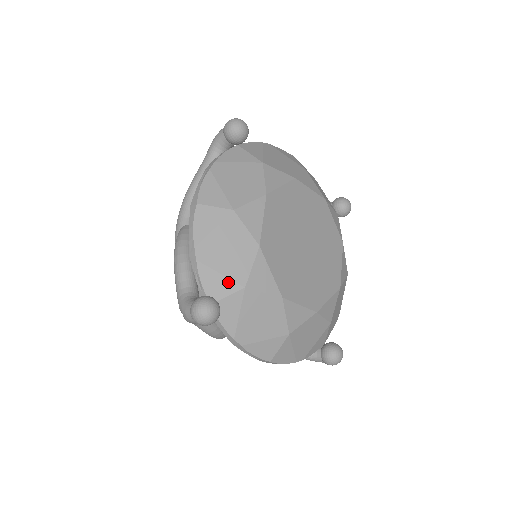
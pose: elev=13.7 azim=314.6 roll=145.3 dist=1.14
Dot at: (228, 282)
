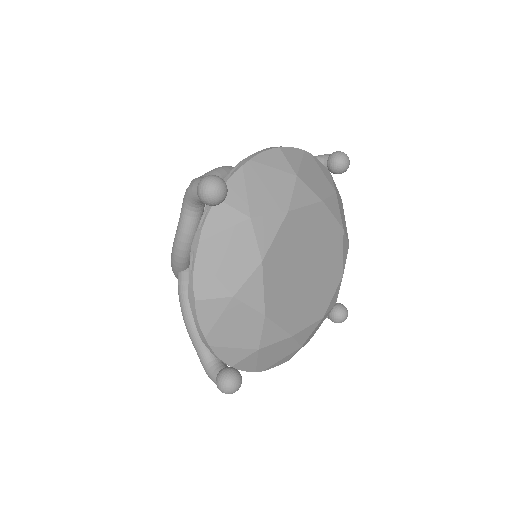
Dot at: (242, 351)
